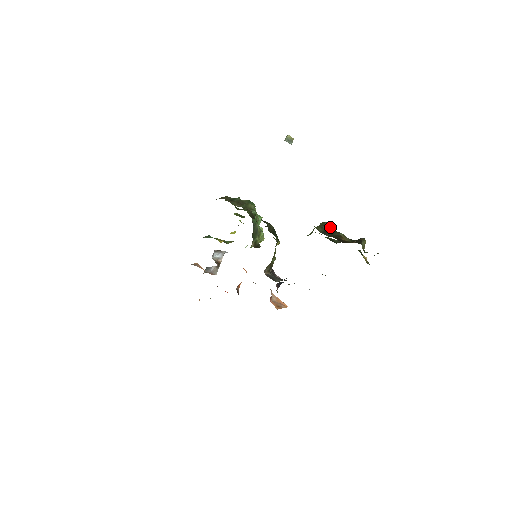
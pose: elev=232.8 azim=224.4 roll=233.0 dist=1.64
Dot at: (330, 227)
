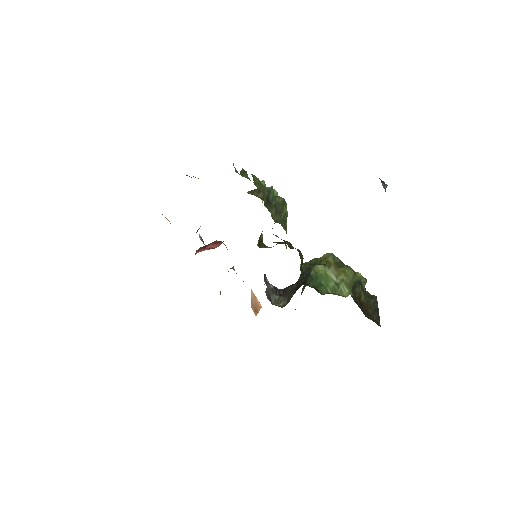
Dot at: (356, 280)
